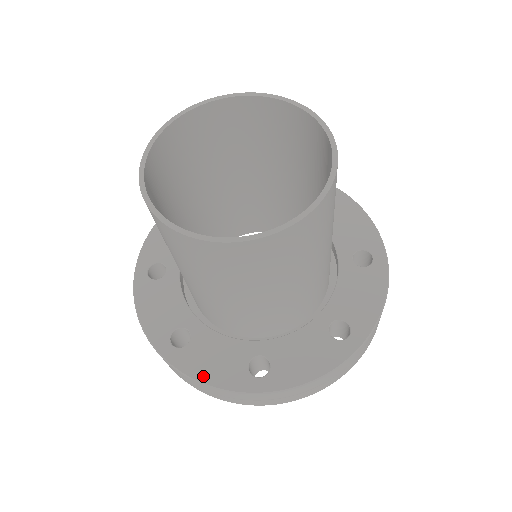
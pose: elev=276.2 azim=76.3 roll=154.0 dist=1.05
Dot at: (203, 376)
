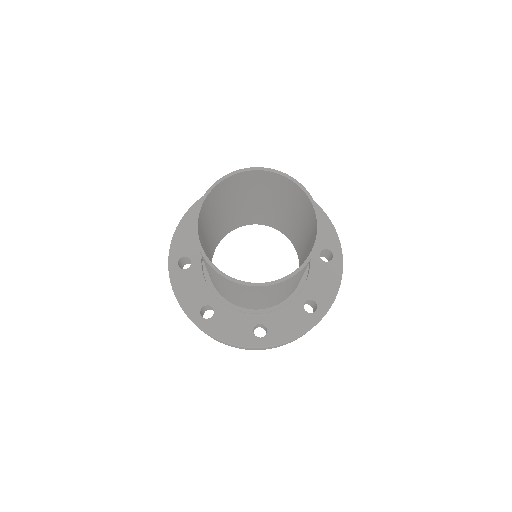
Dot at: (225, 337)
